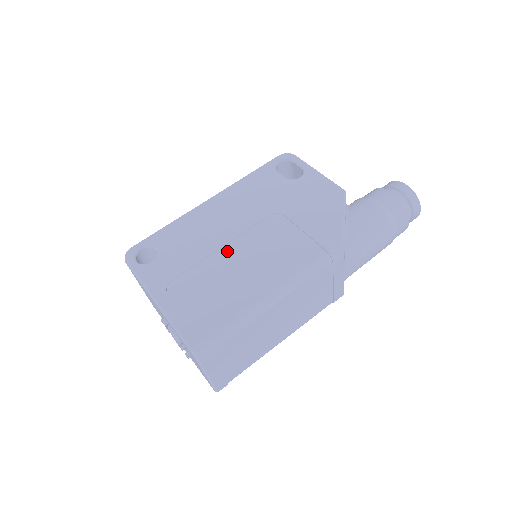
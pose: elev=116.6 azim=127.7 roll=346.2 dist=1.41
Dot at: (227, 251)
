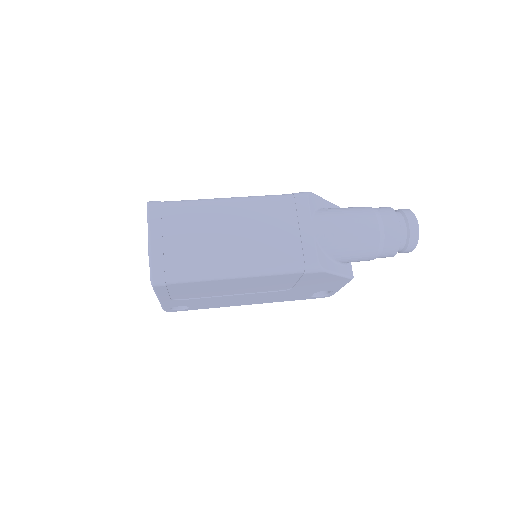
Dot at: occluded
